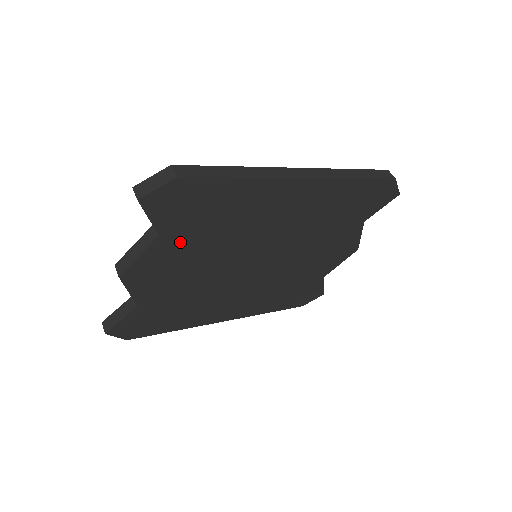
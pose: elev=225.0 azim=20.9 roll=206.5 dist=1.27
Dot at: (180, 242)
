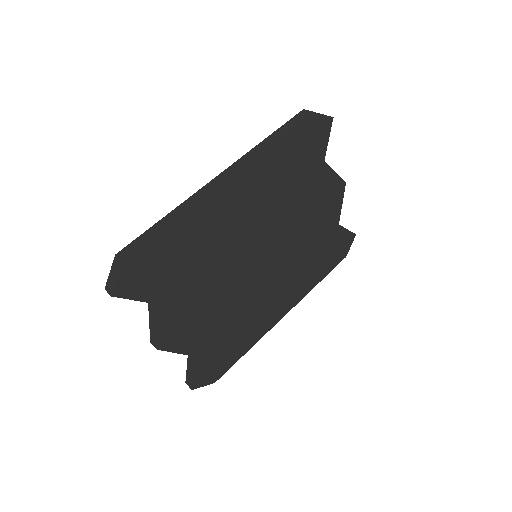
Dot at: (177, 296)
